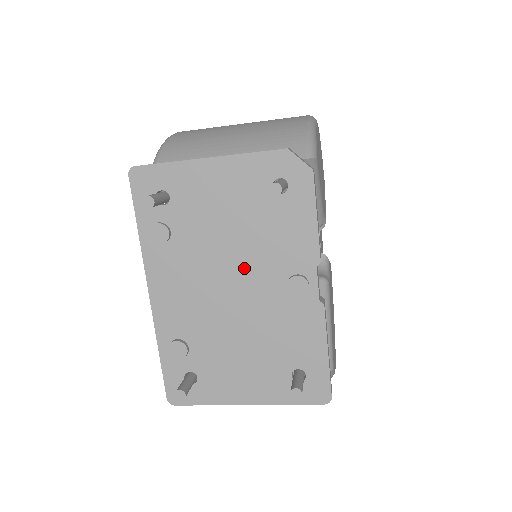
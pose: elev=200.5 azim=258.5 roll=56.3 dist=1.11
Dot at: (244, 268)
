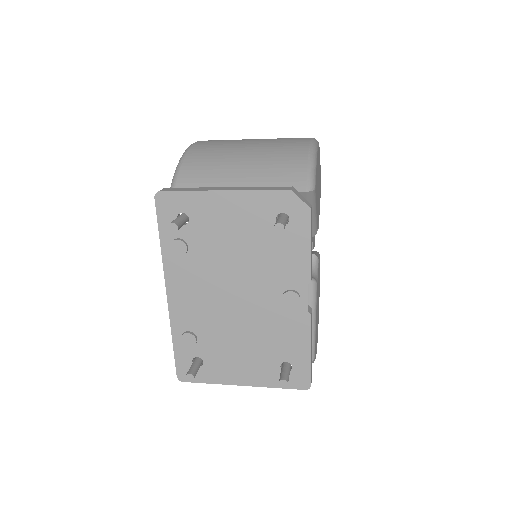
Dot at: (248, 281)
